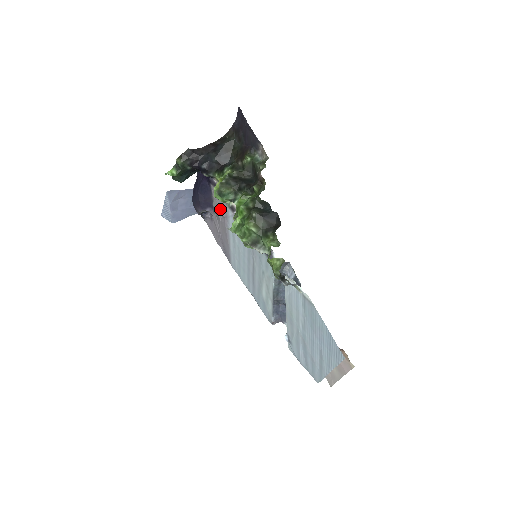
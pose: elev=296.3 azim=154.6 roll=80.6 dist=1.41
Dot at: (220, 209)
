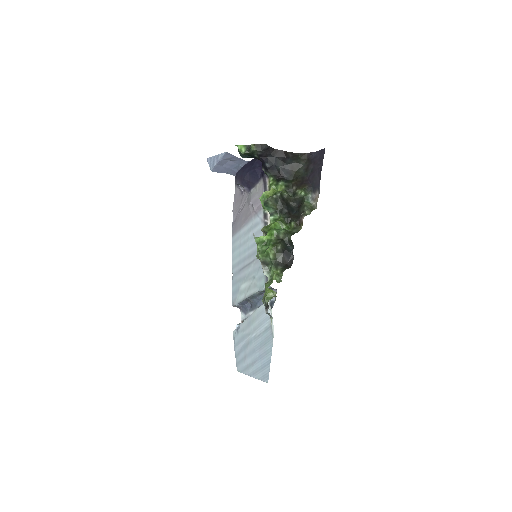
Dot at: (255, 202)
